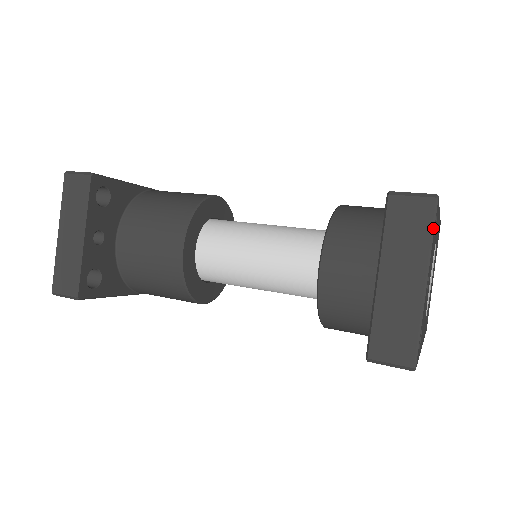
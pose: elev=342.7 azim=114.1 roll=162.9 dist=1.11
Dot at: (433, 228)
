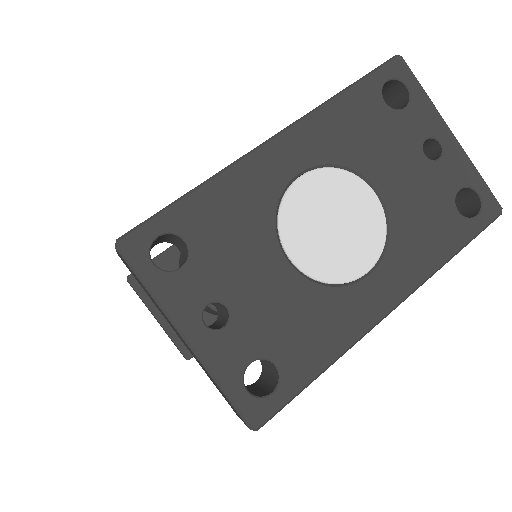
Dot at: (140, 279)
